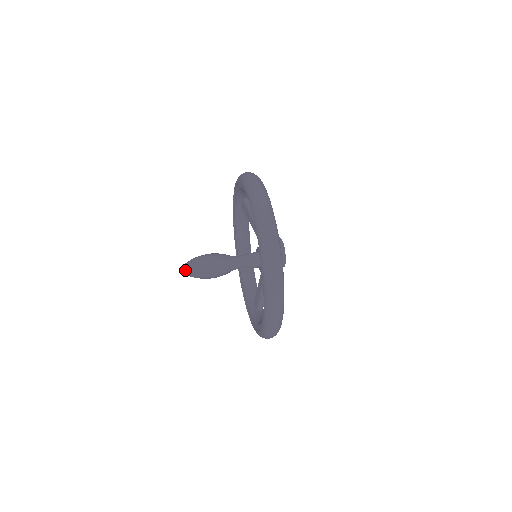
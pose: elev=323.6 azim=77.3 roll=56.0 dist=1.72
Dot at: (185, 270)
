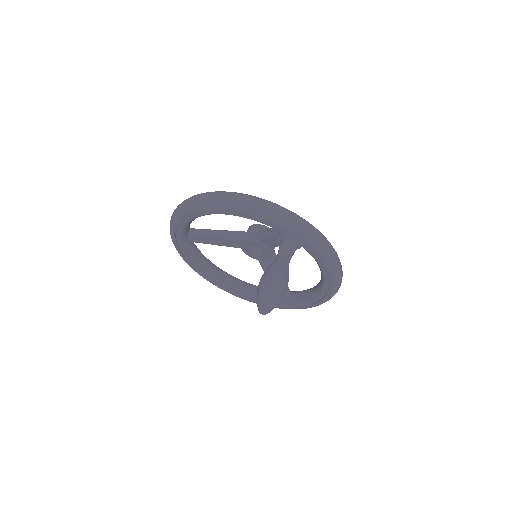
Dot at: (267, 309)
